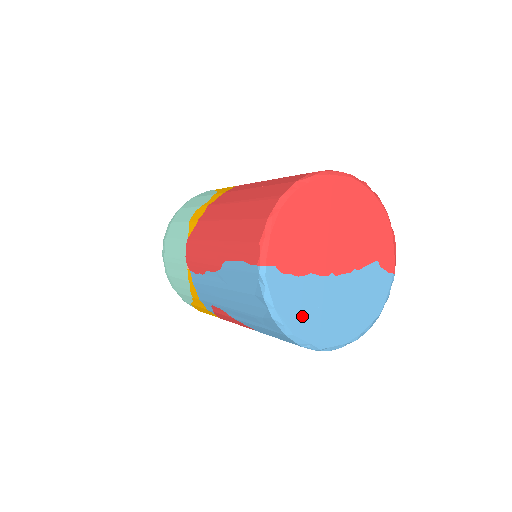
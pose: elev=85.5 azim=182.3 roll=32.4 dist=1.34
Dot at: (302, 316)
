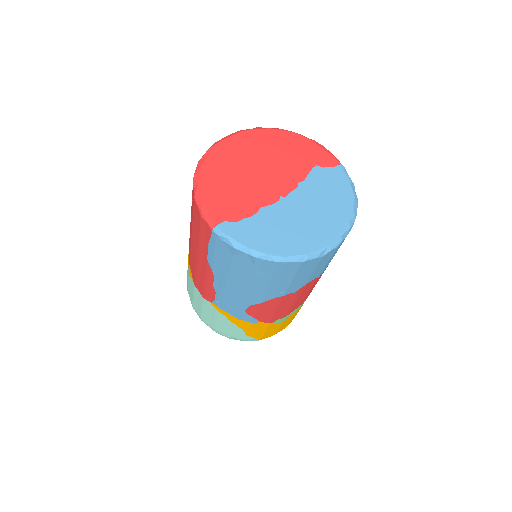
Dot at: (279, 240)
